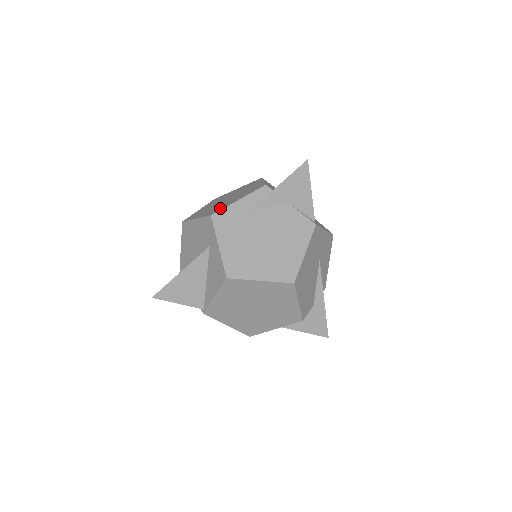
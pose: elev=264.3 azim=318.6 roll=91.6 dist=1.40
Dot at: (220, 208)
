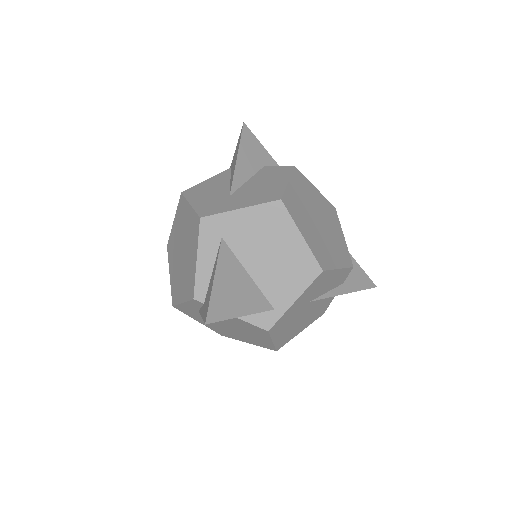
Dot at: (176, 295)
